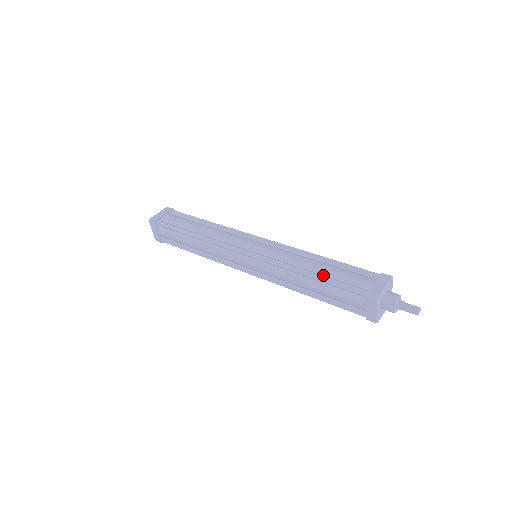
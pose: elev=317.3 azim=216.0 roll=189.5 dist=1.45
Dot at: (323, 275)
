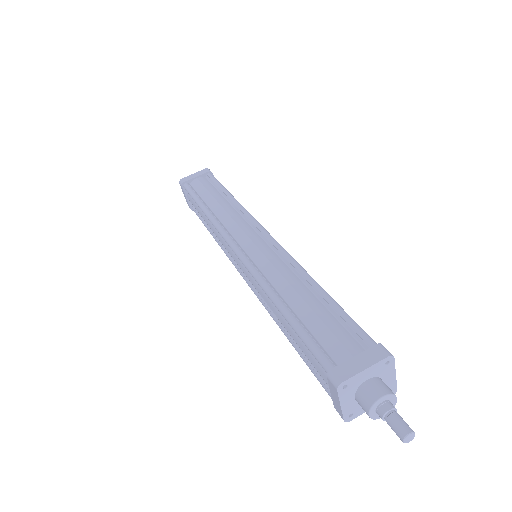
Dot at: (296, 315)
